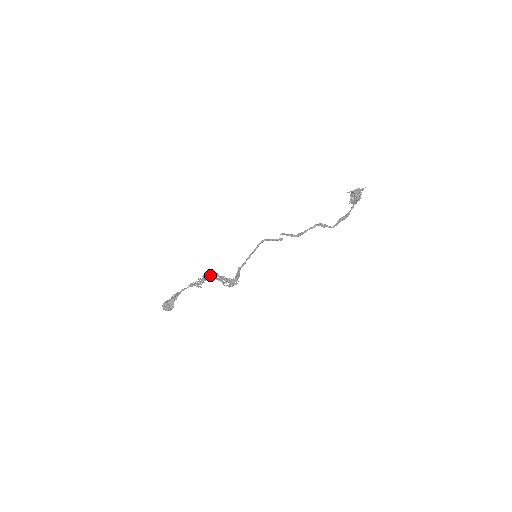
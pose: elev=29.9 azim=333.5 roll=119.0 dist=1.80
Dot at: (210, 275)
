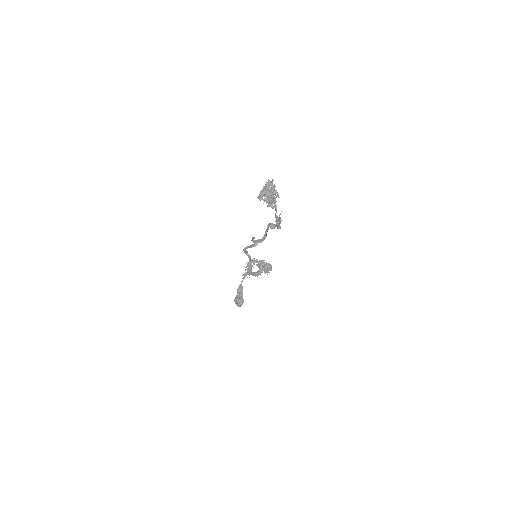
Dot at: occluded
